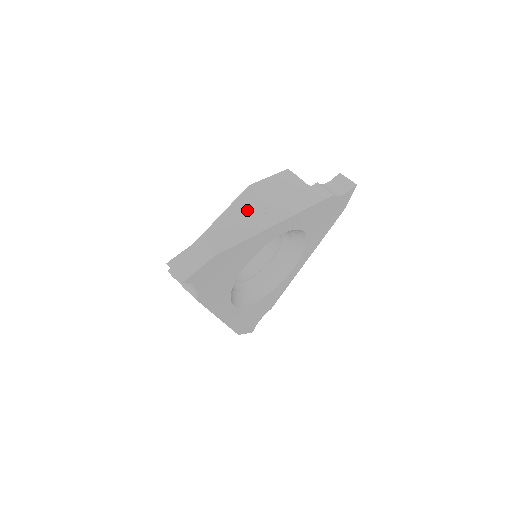
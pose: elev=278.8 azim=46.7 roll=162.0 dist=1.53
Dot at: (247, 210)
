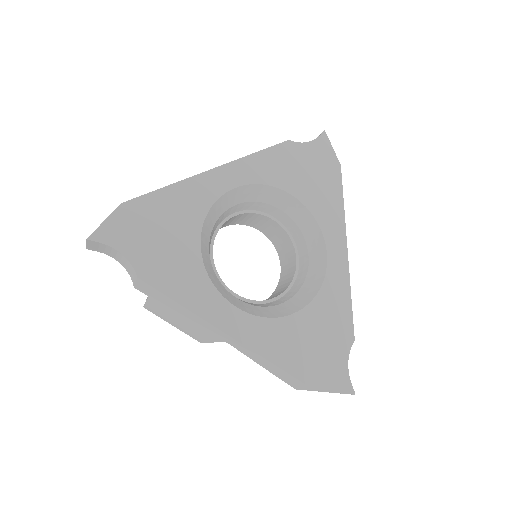
Dot at: occluded
